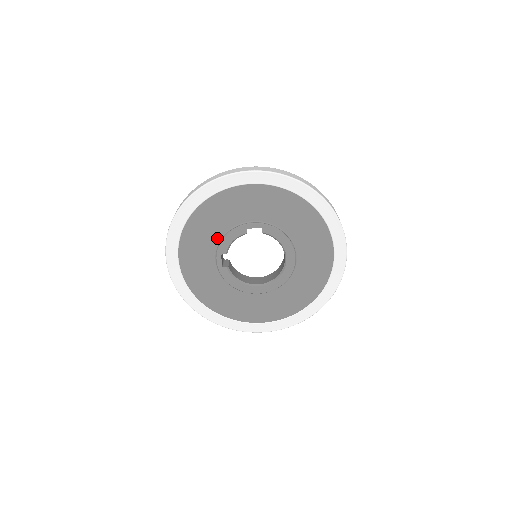
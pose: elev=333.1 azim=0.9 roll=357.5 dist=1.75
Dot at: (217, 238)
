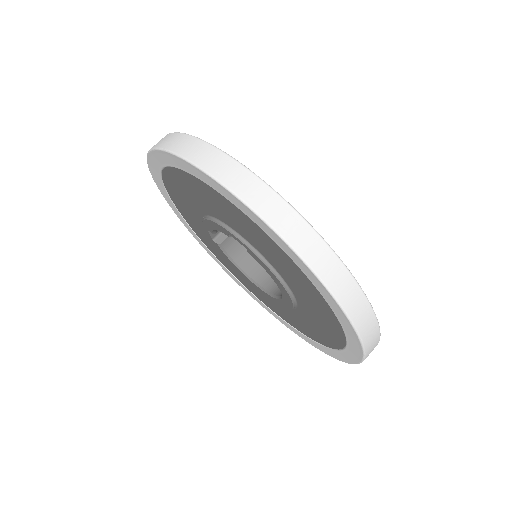
Dot at: (201, 211)
